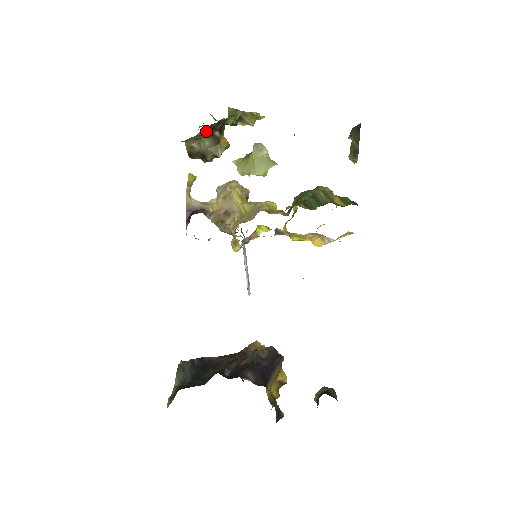
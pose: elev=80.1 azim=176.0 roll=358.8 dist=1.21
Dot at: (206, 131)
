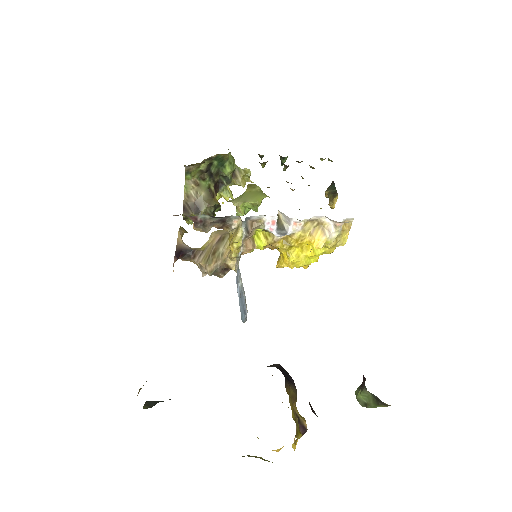
Dot at: (206, 174)
